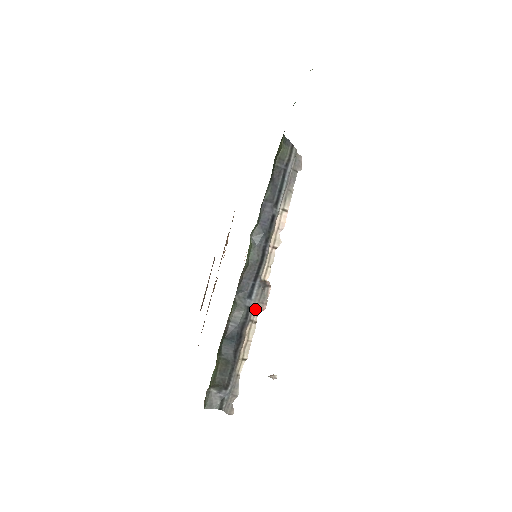
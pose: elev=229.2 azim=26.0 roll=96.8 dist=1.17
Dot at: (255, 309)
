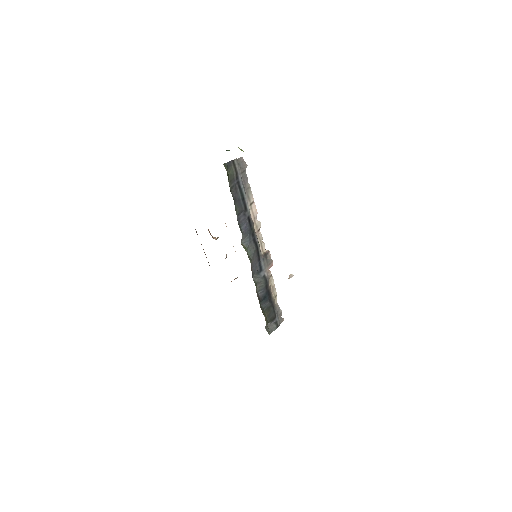
Dot at: (267, 271)
